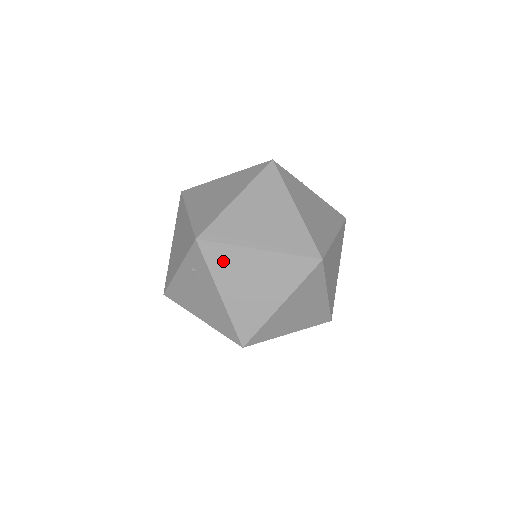
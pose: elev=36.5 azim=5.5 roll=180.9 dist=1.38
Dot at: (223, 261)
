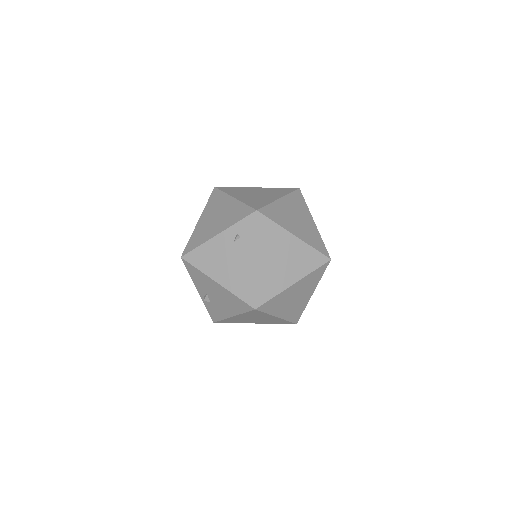
Dot at: (268, 234)
